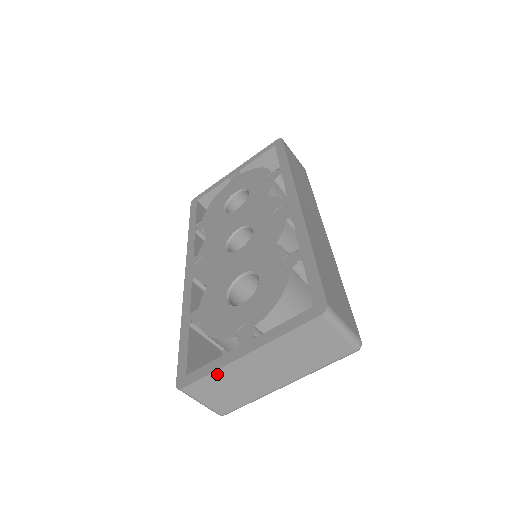
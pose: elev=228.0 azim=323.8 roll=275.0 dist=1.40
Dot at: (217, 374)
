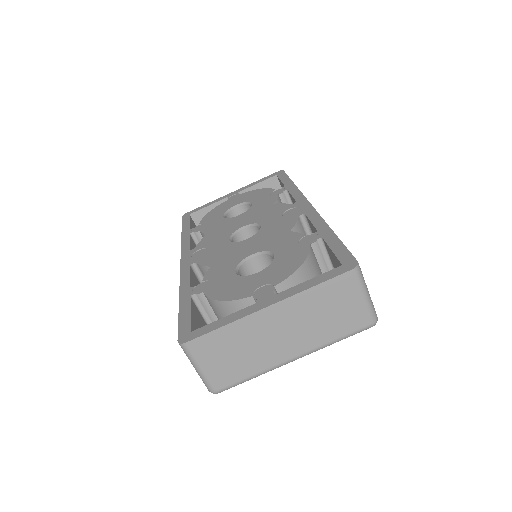
Dot at: (230, 328)
